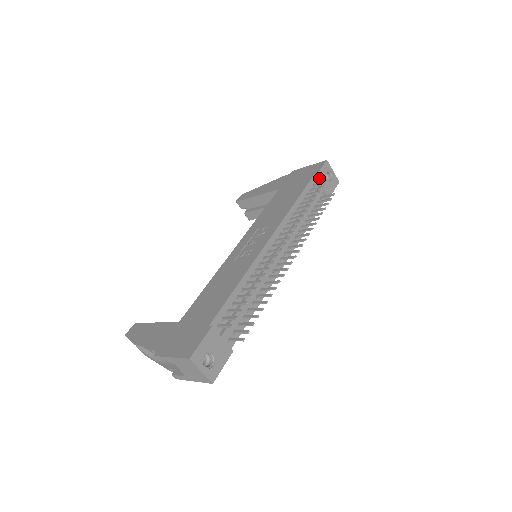
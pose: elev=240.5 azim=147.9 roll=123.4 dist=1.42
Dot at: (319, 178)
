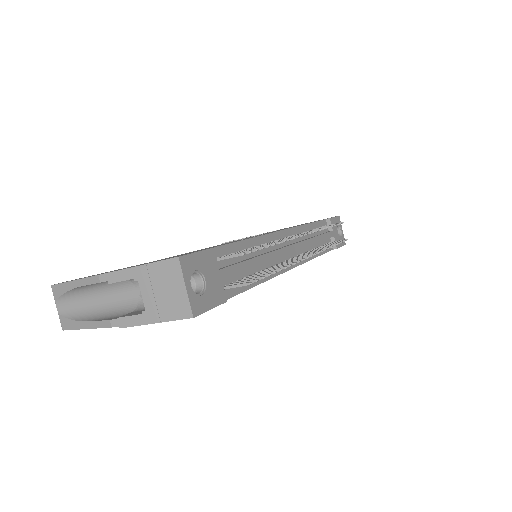
Dot at: (332, 223)
